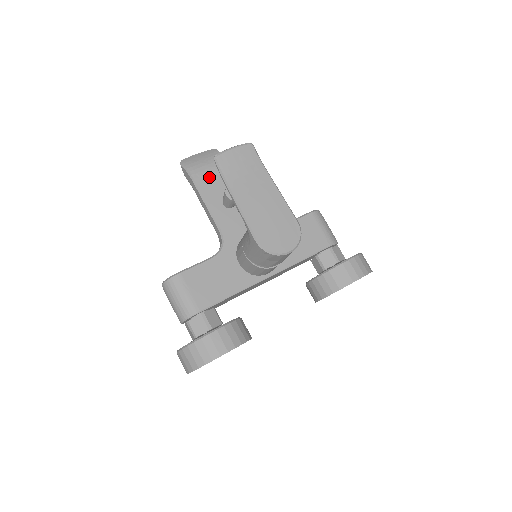
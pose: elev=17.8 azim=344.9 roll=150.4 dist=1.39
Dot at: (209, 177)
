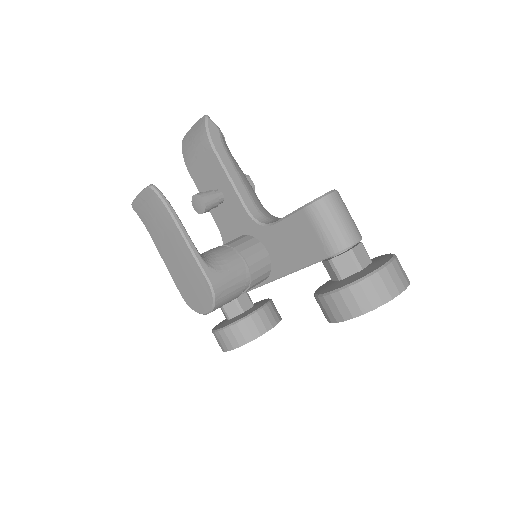
Dot at: (198, 166)
